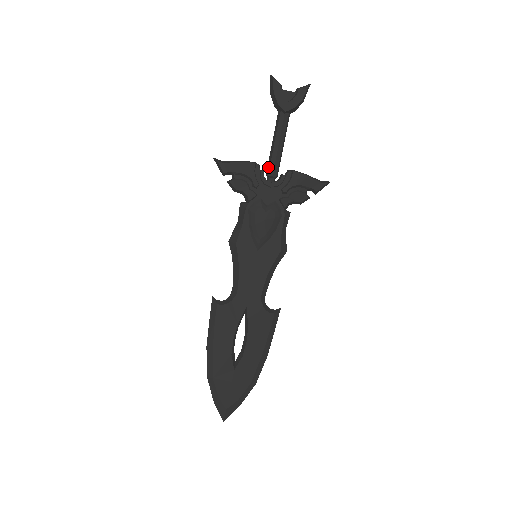
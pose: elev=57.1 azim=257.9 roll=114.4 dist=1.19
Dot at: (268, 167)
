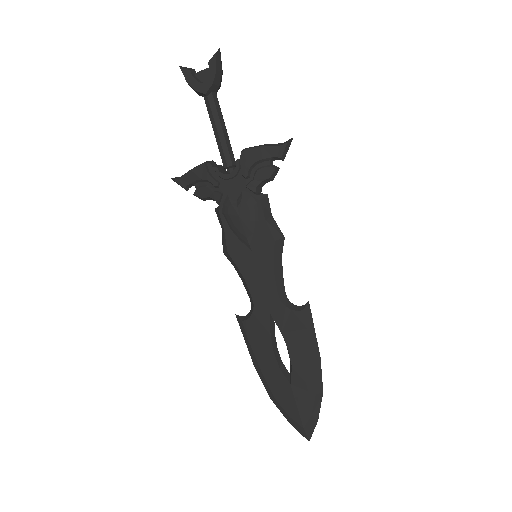
Dot at: occluded
